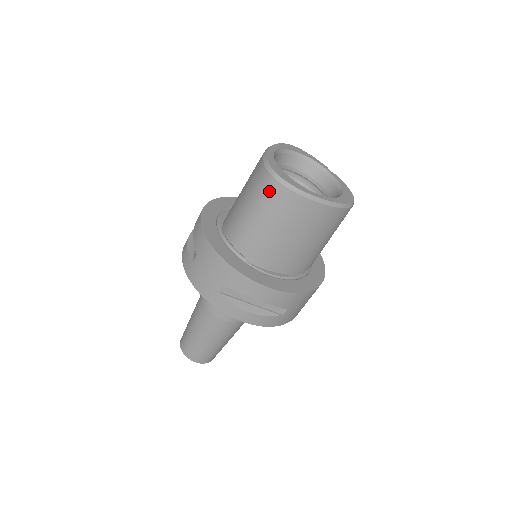
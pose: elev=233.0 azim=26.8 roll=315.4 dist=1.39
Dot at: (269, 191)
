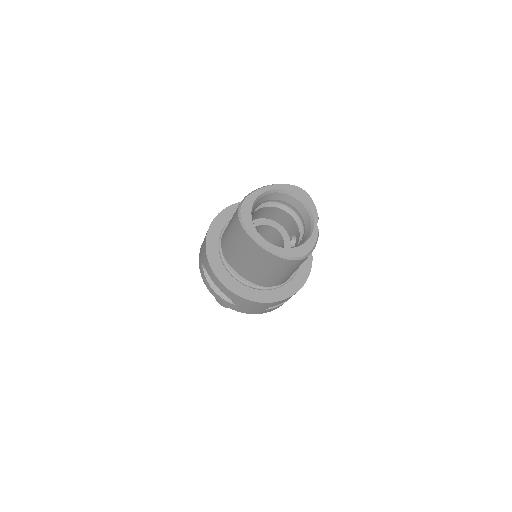
Dot at: (235, 218)
